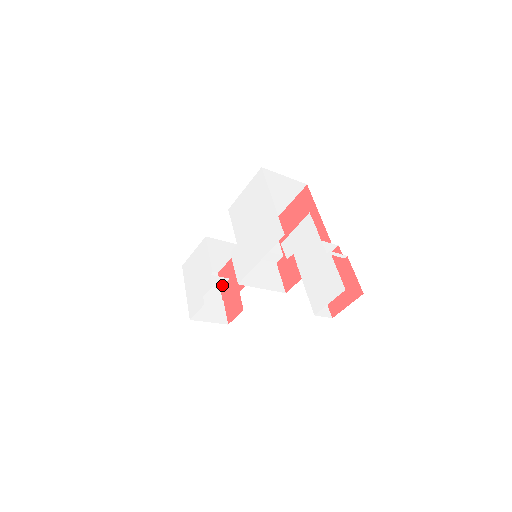
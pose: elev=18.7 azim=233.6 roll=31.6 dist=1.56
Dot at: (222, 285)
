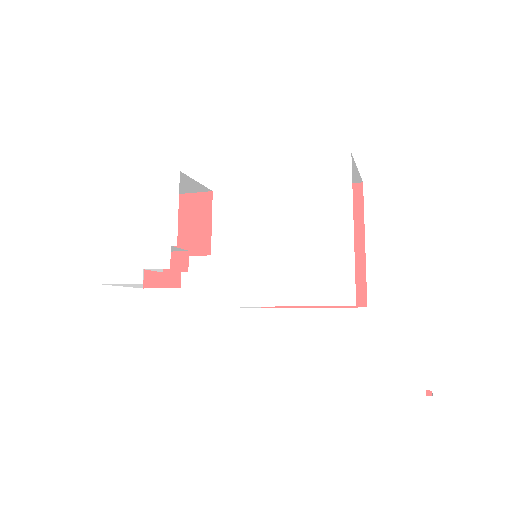
Dot at: occluded
